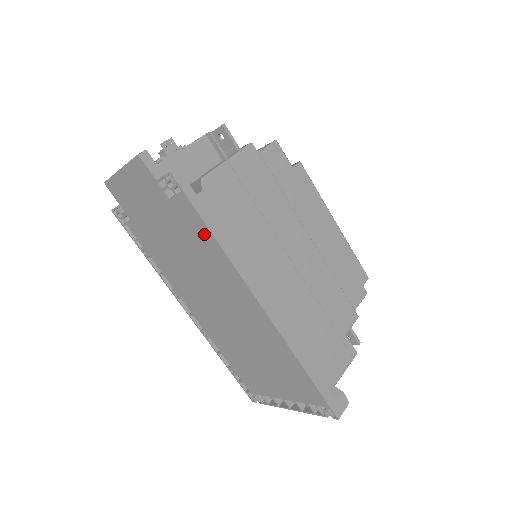
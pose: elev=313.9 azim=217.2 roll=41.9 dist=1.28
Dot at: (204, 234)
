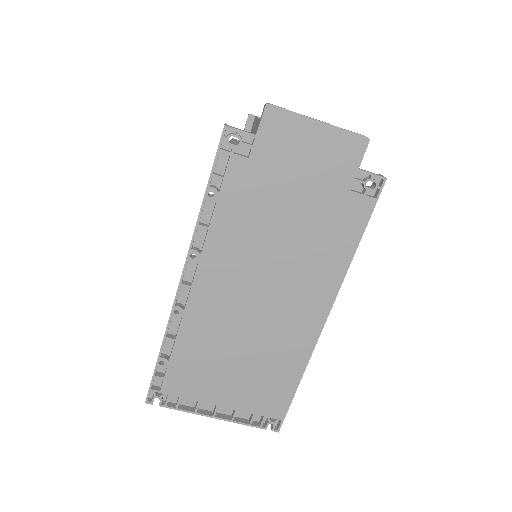
Dot at: (349, 238)
